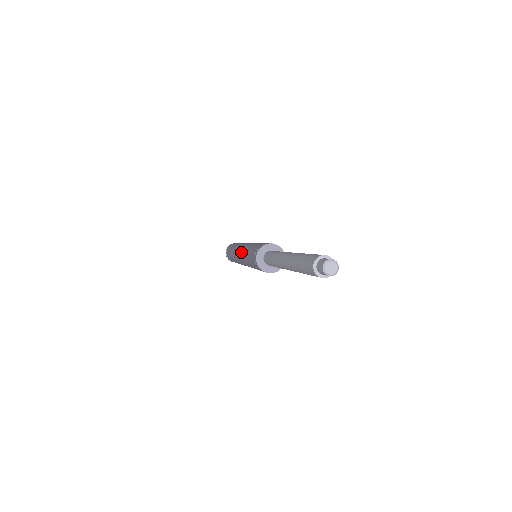
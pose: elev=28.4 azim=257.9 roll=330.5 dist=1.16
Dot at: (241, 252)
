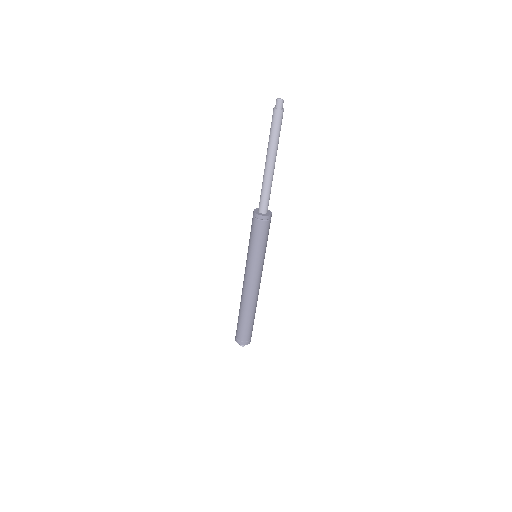
Dot at: occluded
